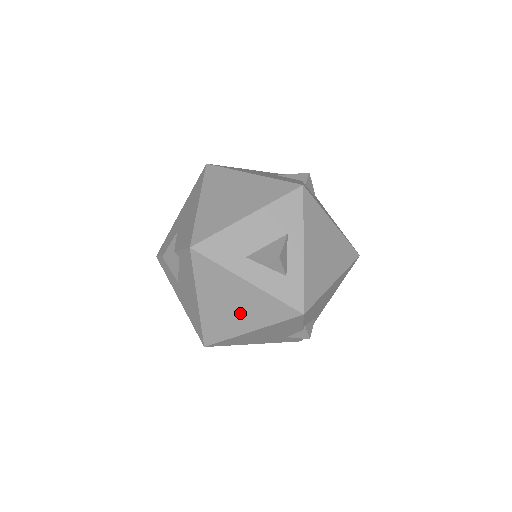
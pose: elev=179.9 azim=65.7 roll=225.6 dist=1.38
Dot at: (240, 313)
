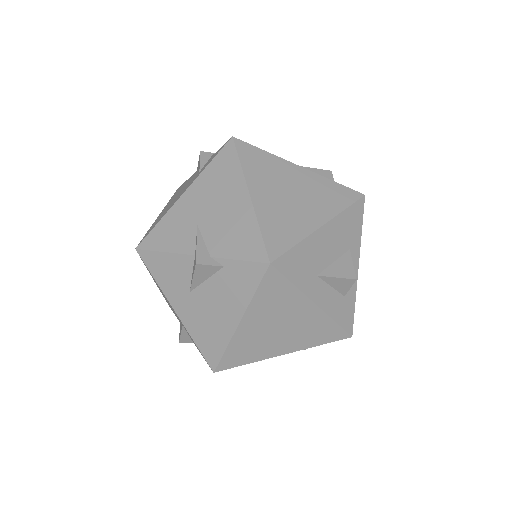
Dot at: (284, 336)
